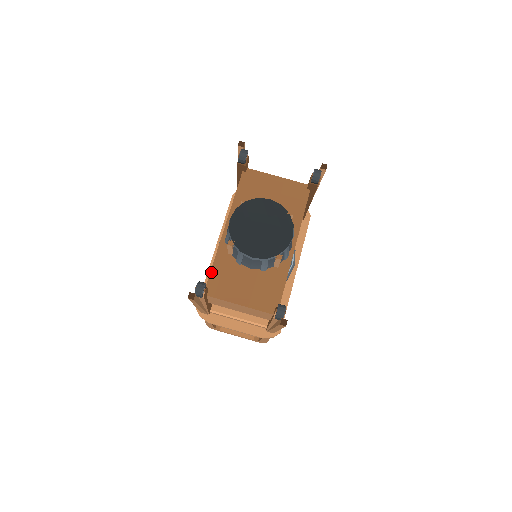
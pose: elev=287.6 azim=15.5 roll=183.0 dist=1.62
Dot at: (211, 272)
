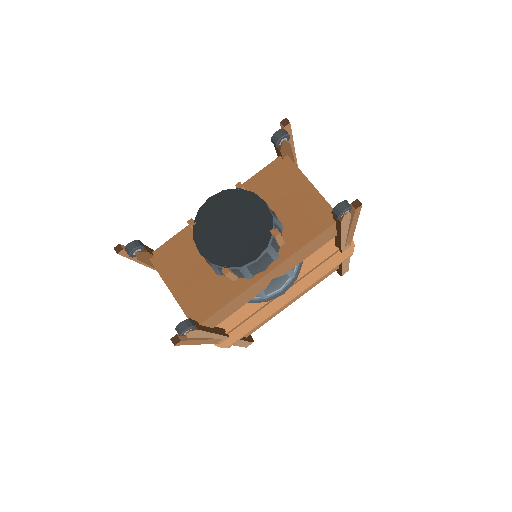
Dot at: (170, 240)
